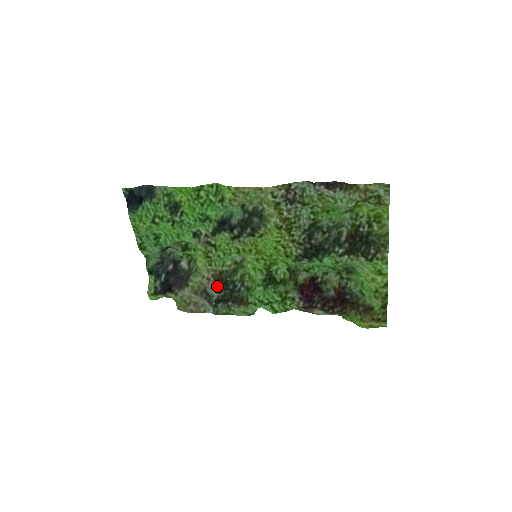
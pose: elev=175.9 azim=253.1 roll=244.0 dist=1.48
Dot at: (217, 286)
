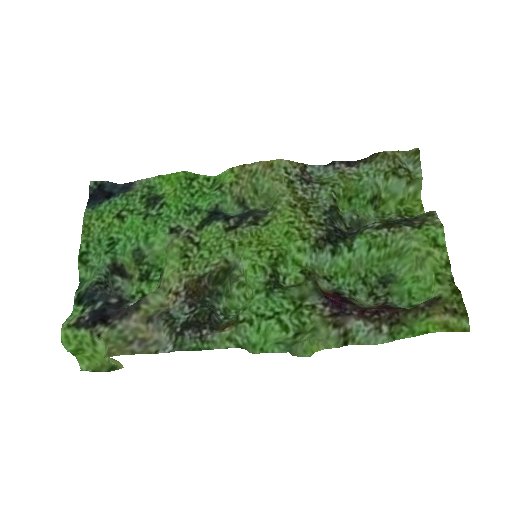
Dot at: (189, 304)
